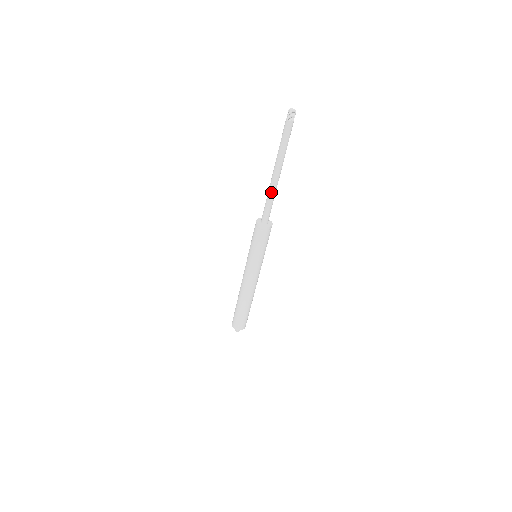
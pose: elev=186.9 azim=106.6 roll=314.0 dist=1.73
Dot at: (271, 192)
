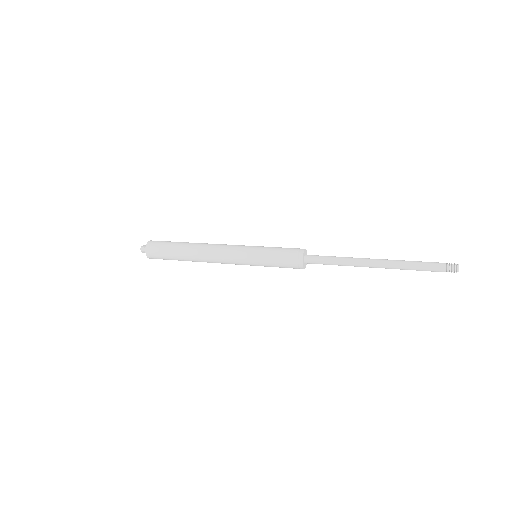
Dot at: (349, 264)
